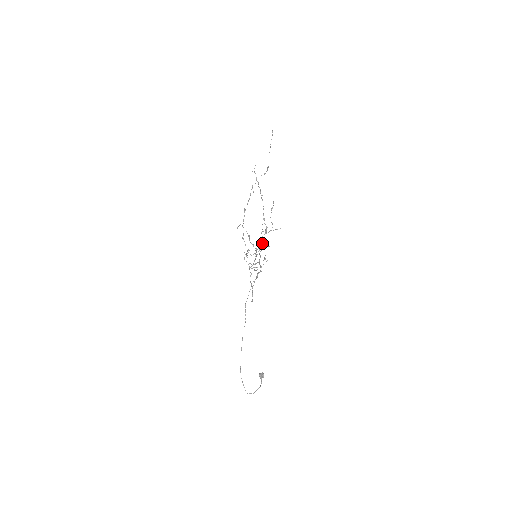
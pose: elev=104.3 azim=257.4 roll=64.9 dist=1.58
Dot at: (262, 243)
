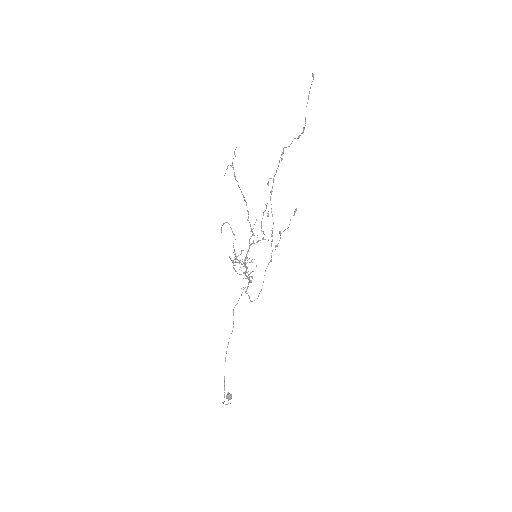
Dot at: (288, 227)
